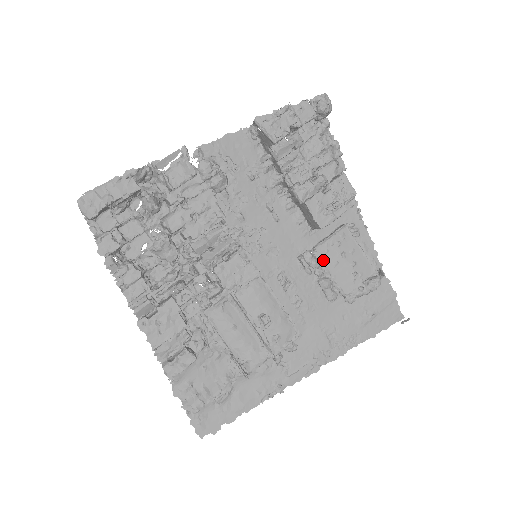
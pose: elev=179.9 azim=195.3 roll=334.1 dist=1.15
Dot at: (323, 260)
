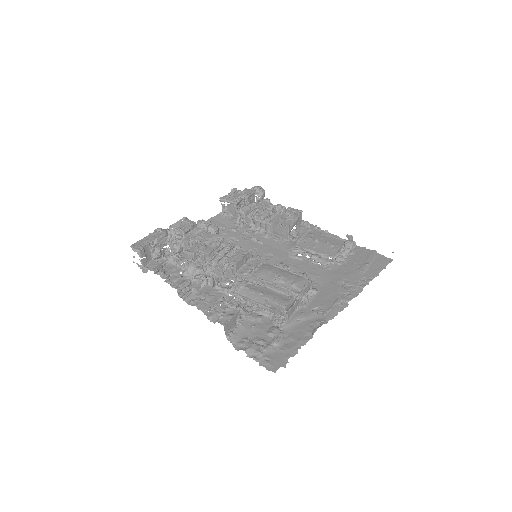
Dot at: (305, 248)
